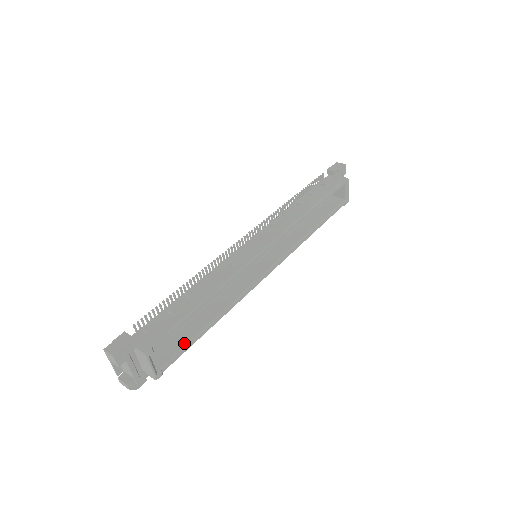
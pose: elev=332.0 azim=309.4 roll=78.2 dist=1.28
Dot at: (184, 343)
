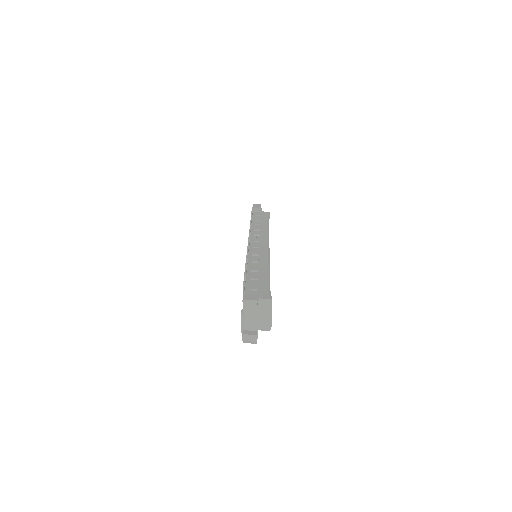
Dot at: occluded
